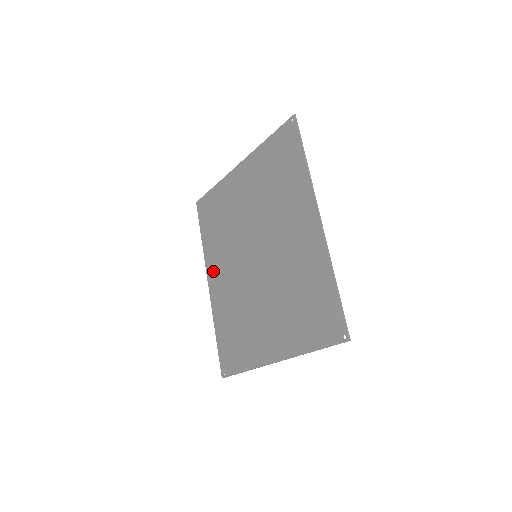
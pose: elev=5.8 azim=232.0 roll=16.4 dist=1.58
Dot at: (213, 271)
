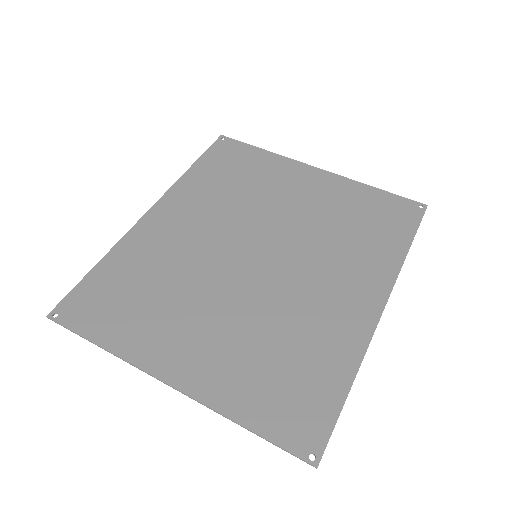
Dot at: (173, 207)
